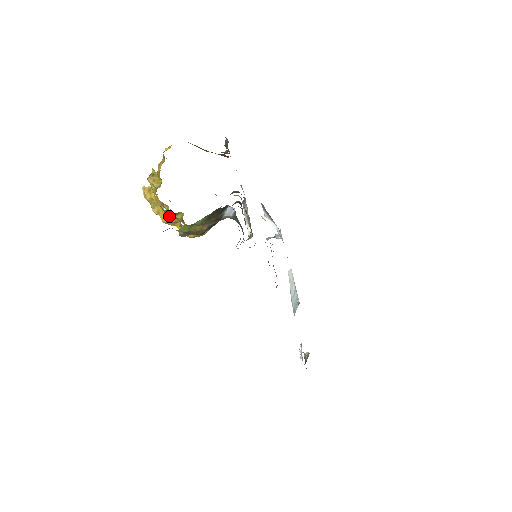
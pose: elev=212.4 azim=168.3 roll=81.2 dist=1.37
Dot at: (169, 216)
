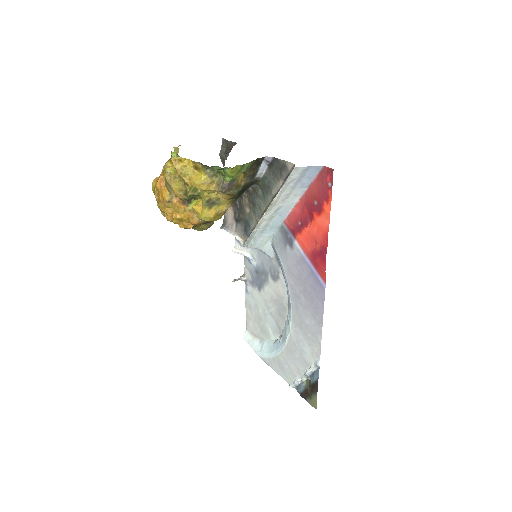
Dot at: (206, 176)
